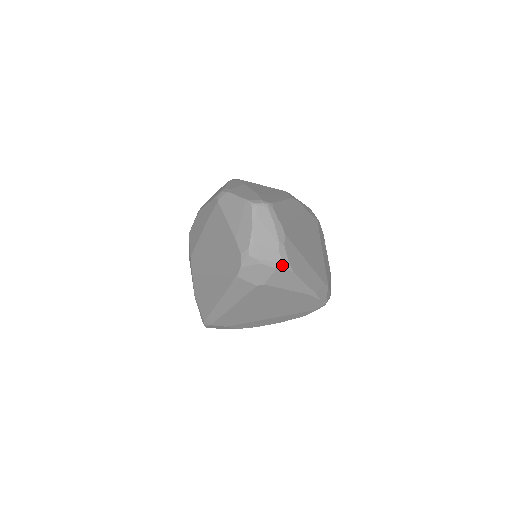
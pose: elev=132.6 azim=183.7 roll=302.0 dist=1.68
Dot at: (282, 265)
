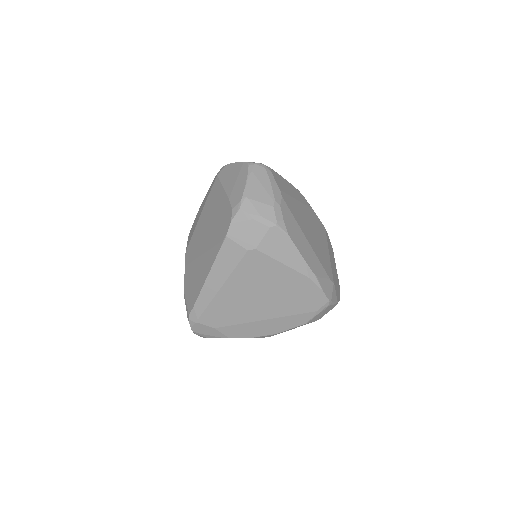
Dot at: (276, 224)
